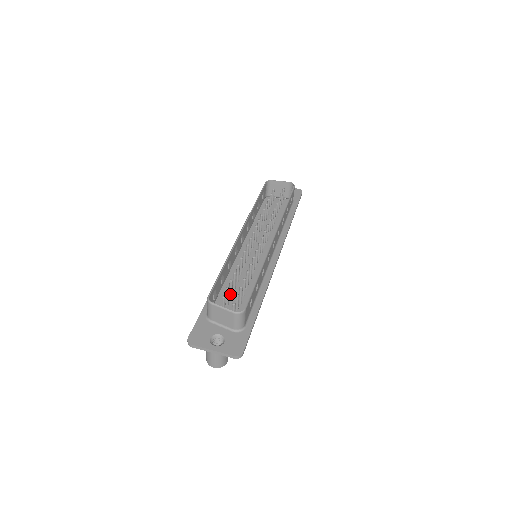
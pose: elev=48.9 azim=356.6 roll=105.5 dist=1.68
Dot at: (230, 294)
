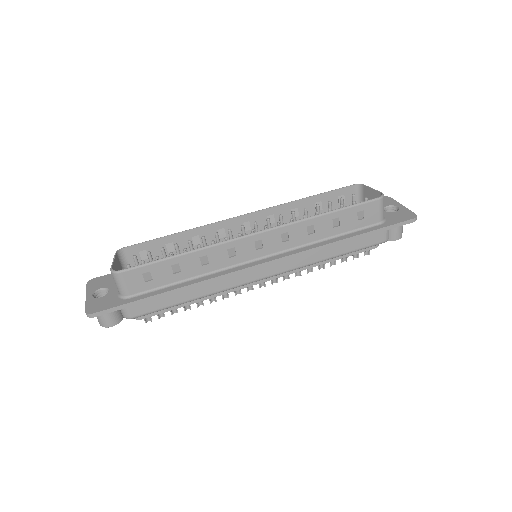
Dot at: occluded
